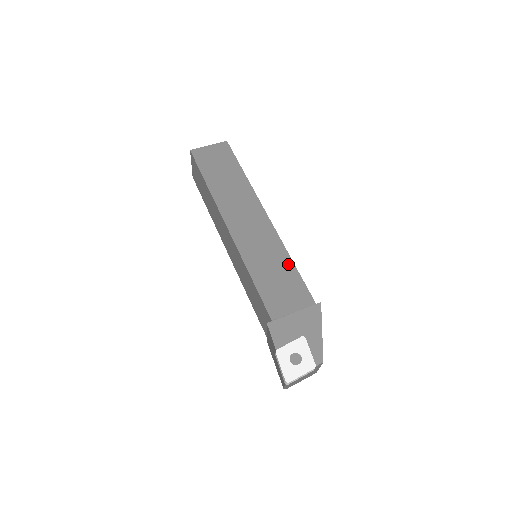
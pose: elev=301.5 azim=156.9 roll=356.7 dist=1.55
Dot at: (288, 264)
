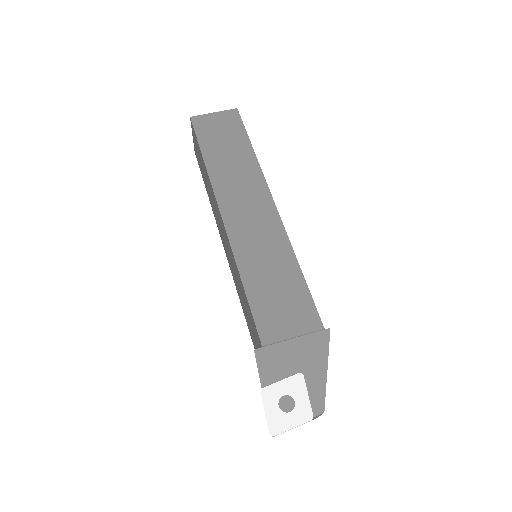
Dot at: (294, 271)
